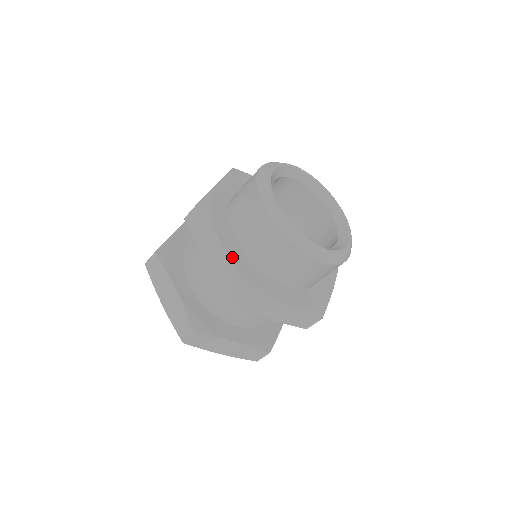
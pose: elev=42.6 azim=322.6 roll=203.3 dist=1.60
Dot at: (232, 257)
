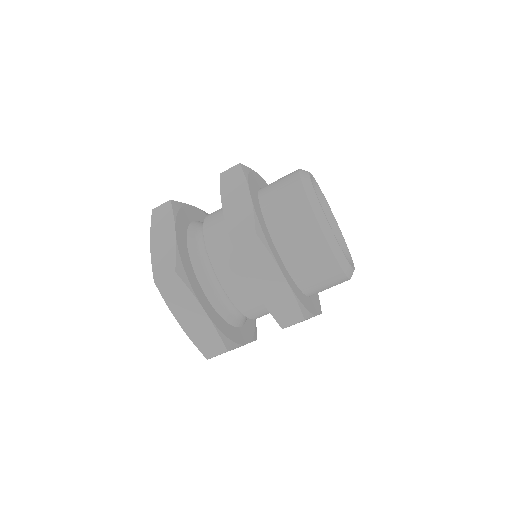
Dot at: (255, 207)
